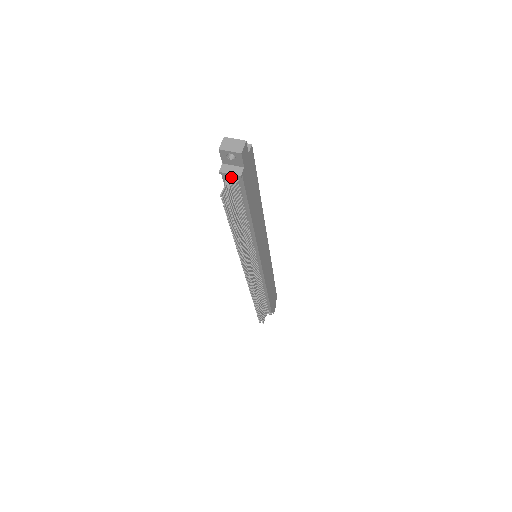
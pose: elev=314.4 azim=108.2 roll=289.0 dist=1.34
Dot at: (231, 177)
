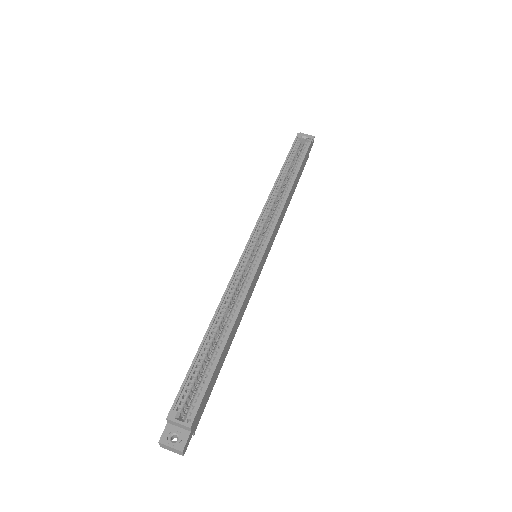
Dot at: occluded
